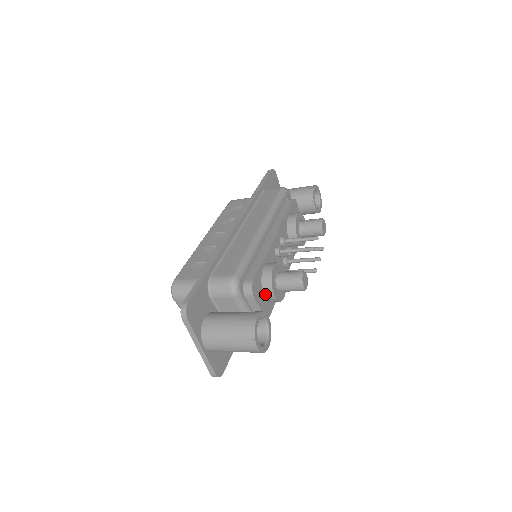
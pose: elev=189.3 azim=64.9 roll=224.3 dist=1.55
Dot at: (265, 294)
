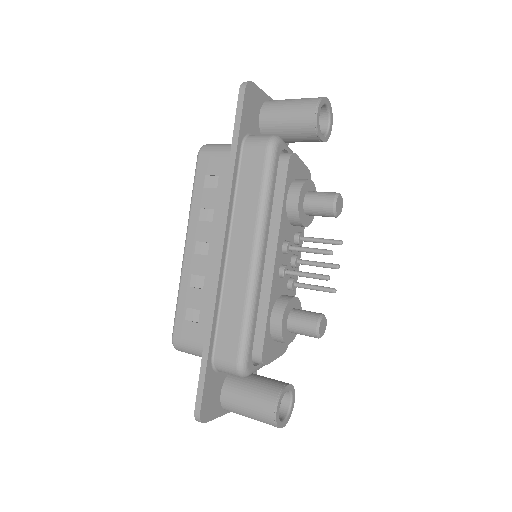
Dot at: (278, 341)
